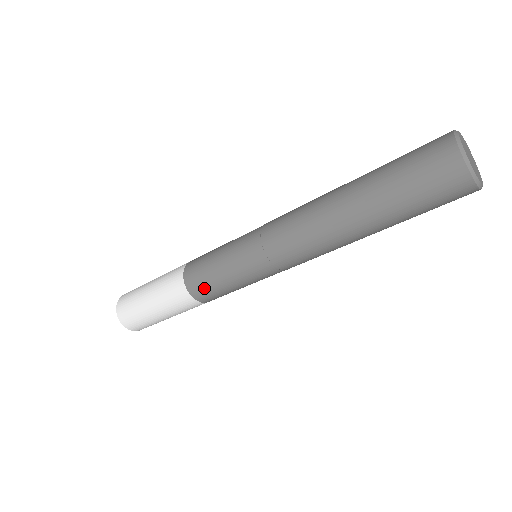
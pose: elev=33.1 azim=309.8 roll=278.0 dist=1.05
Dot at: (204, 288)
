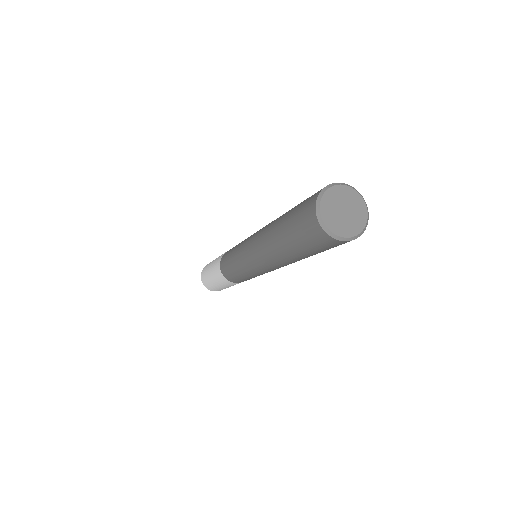
Dot at: (232, 278)
